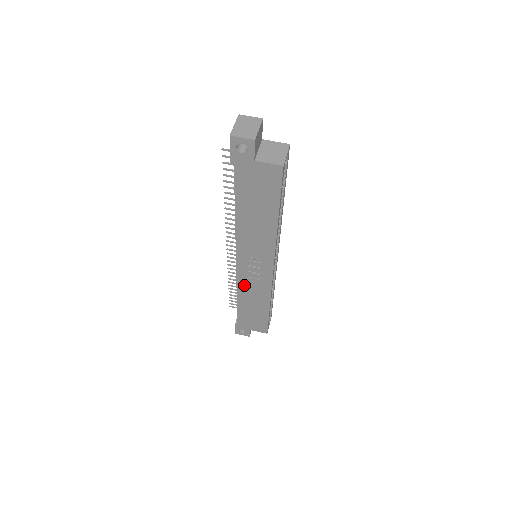
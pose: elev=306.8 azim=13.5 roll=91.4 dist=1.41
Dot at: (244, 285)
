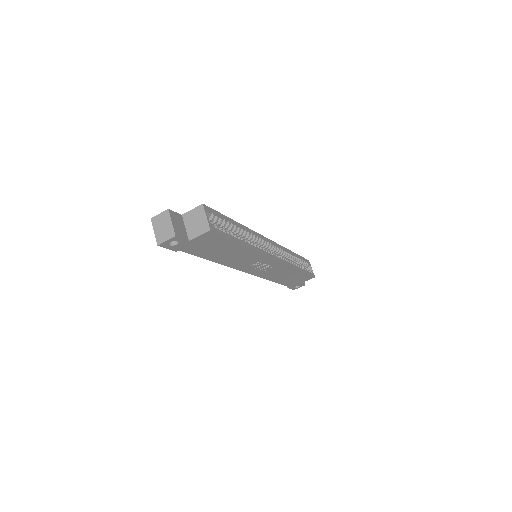
Dot at: (266, 275)
